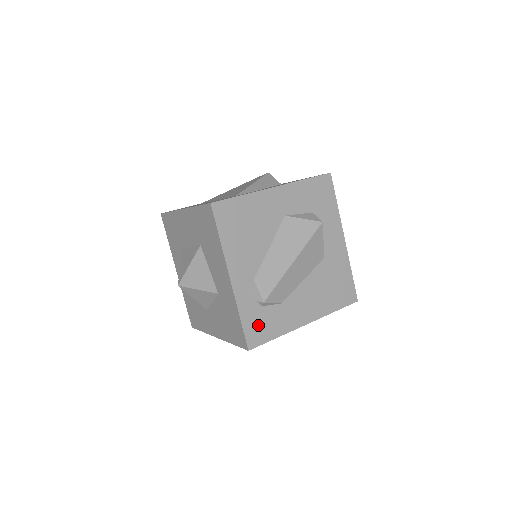
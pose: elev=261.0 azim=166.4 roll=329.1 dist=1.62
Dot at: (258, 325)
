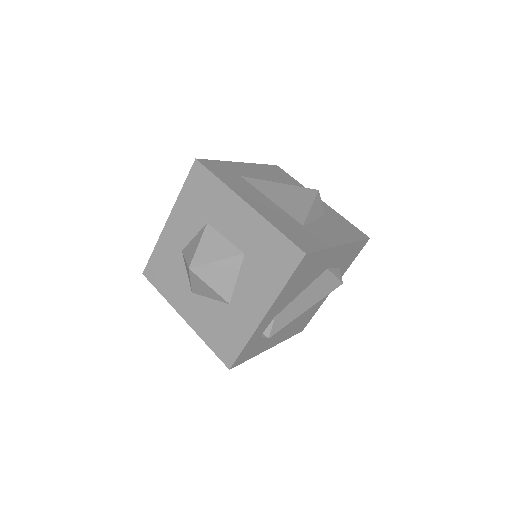
Dot at: (249, 351)
